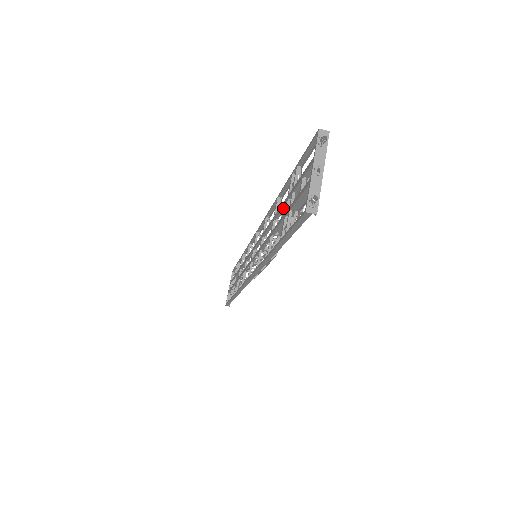
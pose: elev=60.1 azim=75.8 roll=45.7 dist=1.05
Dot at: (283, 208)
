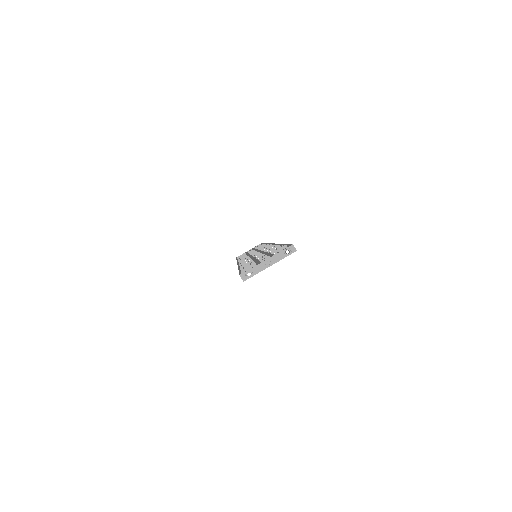
Dot at: occluded
